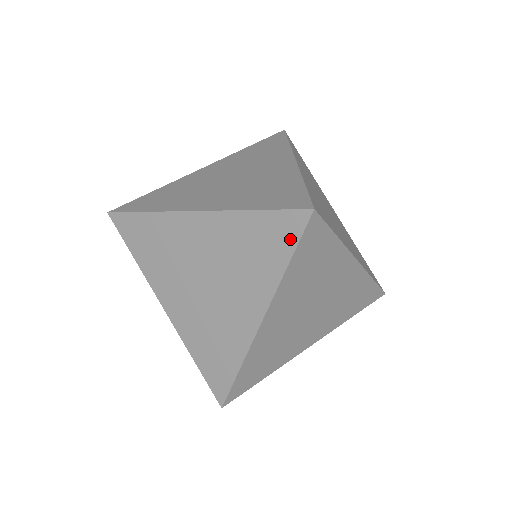
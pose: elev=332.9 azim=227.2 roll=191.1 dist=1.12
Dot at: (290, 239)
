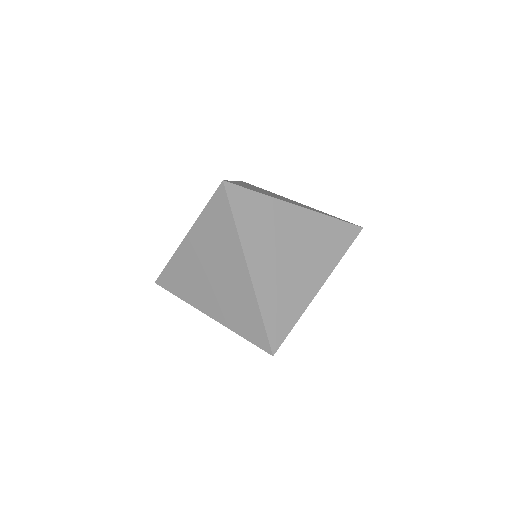
Dot at: (226, 207)
